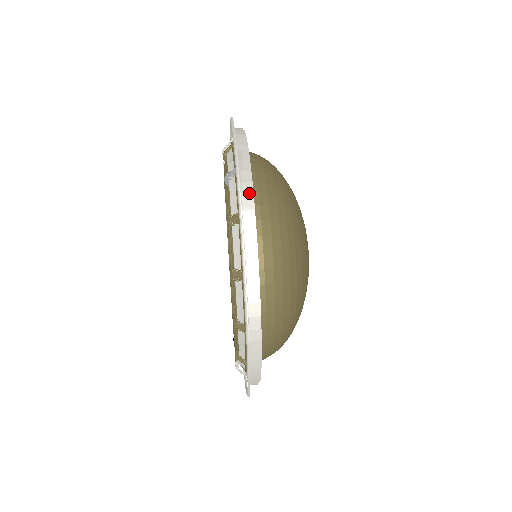
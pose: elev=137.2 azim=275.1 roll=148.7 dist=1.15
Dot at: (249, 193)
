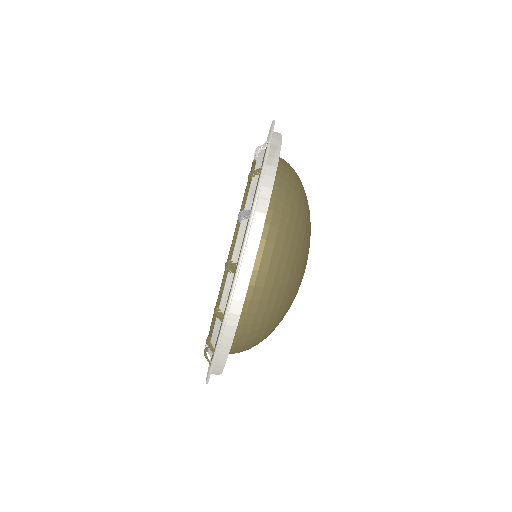
Dot at: (252, 254)
